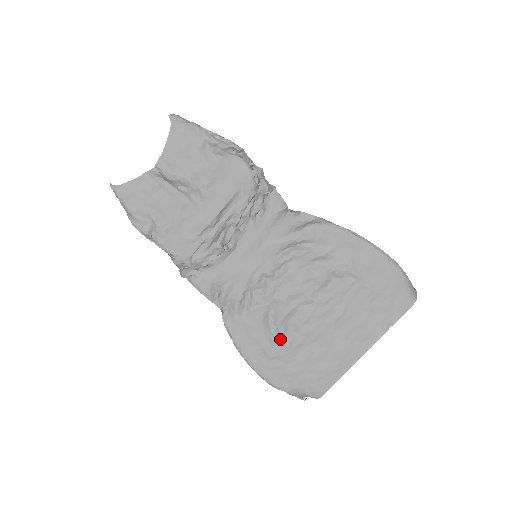
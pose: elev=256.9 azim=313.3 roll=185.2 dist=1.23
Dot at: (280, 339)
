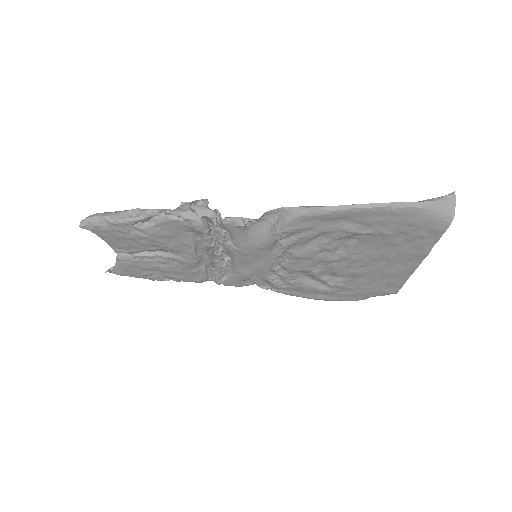
Dot at: (328, 285)
